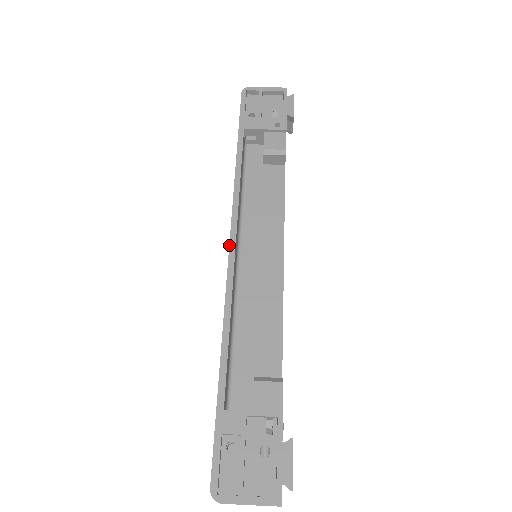
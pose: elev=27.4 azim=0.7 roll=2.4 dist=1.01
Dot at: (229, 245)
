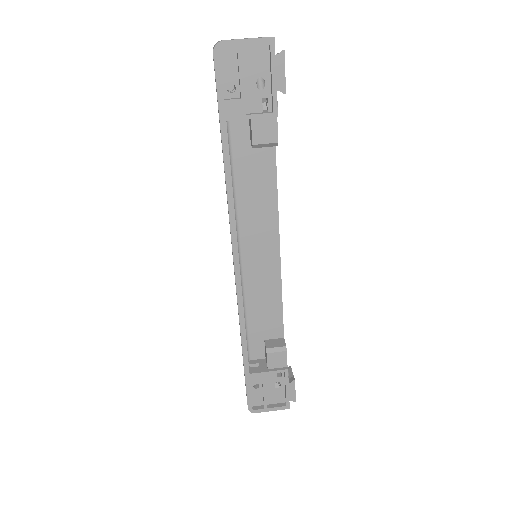
Dot at: (234, 265)
